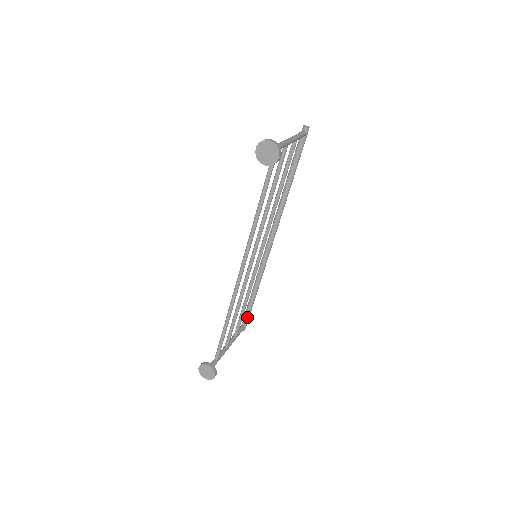
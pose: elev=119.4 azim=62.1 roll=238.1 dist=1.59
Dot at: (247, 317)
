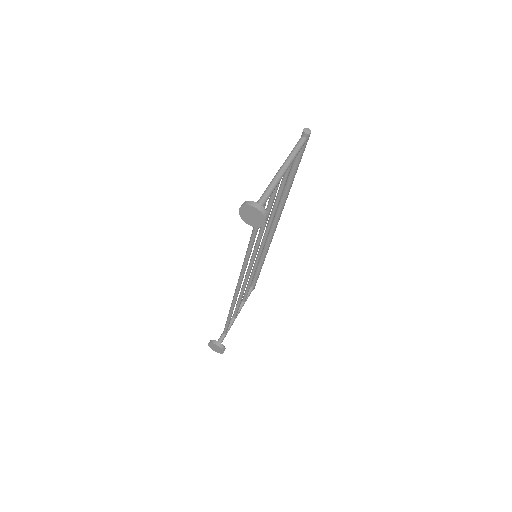
Dot at: (255, 282)
